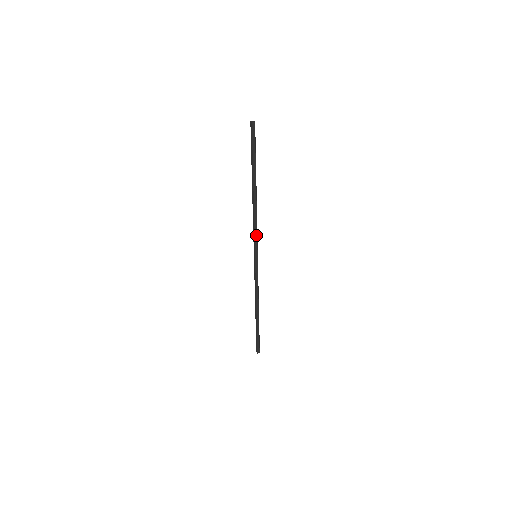
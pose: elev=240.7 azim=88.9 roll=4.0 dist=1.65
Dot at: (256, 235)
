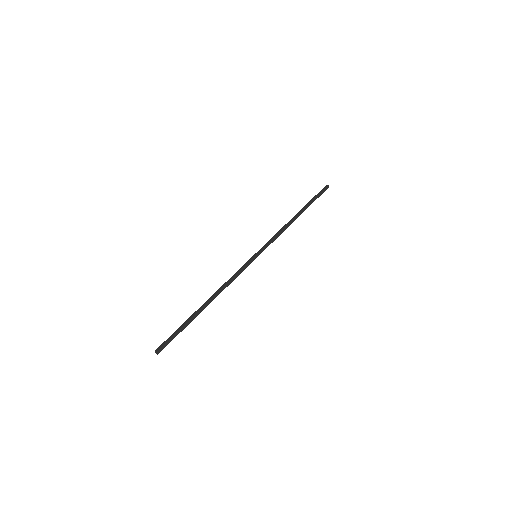
Dot at: (272, 241)
